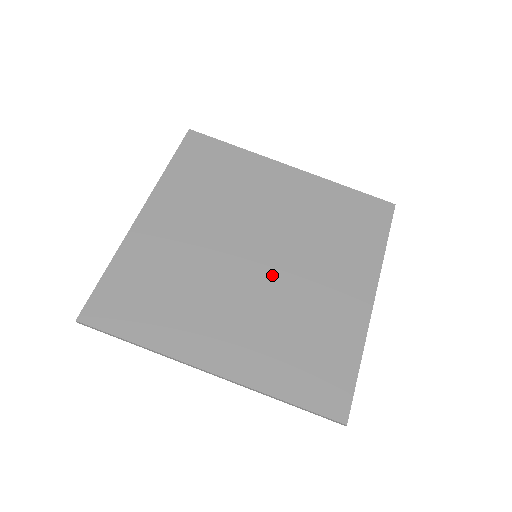
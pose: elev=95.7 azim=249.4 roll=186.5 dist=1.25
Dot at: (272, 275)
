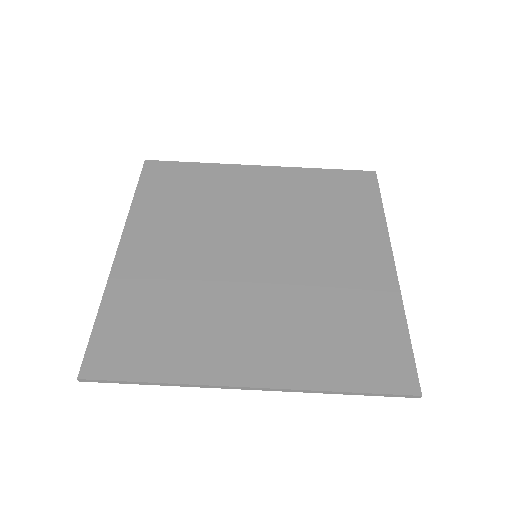
Dot at: (280, 269)
